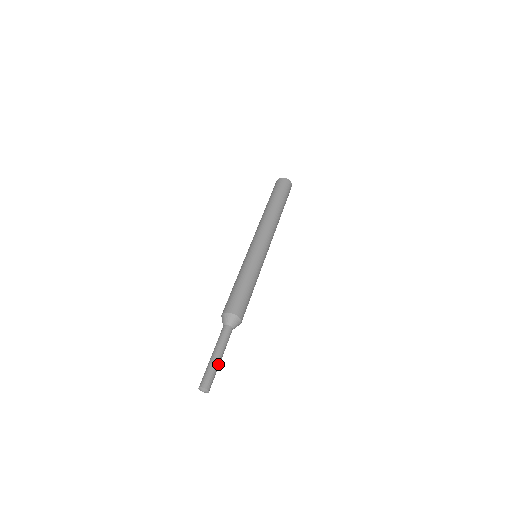
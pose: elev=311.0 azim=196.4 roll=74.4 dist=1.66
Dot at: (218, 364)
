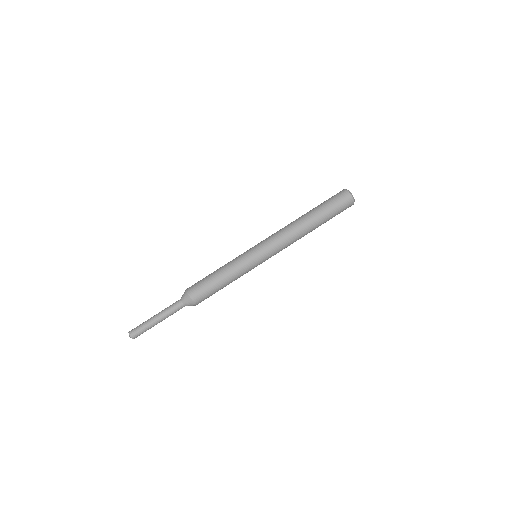
Dot at: (151, 323)
